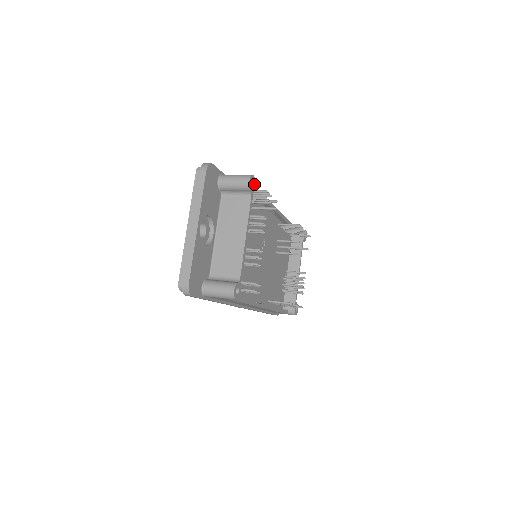
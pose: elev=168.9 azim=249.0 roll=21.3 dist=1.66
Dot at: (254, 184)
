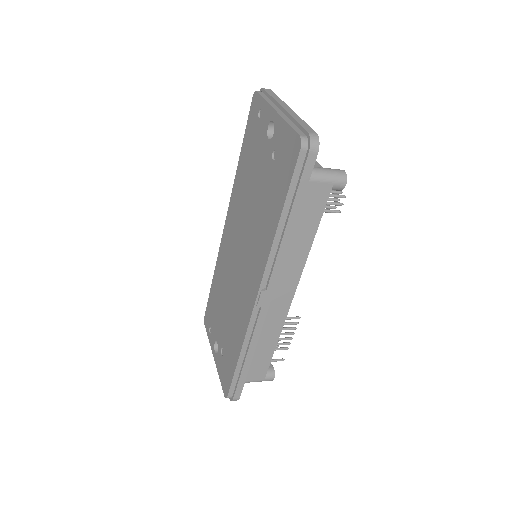
Dot at: occluded
